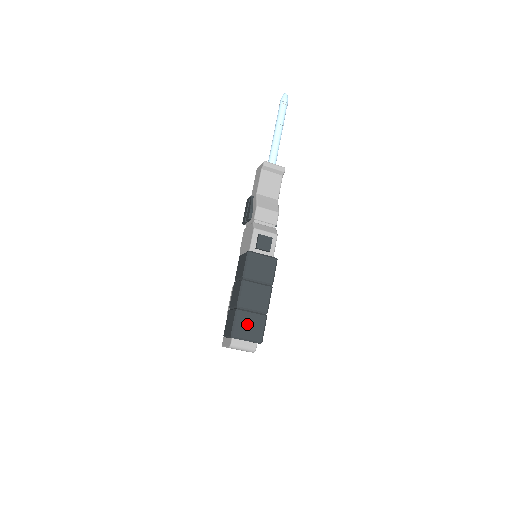
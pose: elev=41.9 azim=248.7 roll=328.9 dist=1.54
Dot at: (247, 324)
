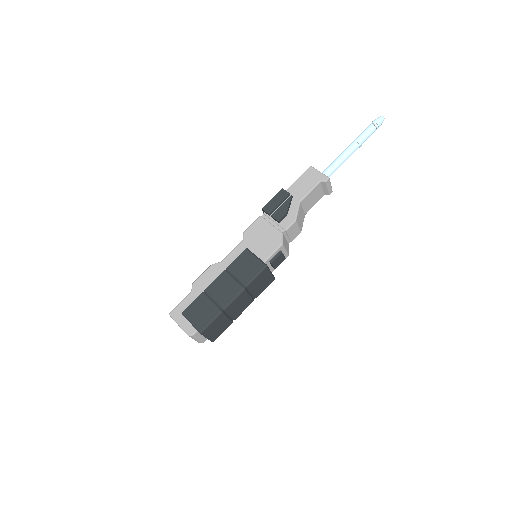
Dot at: (218, 325)
